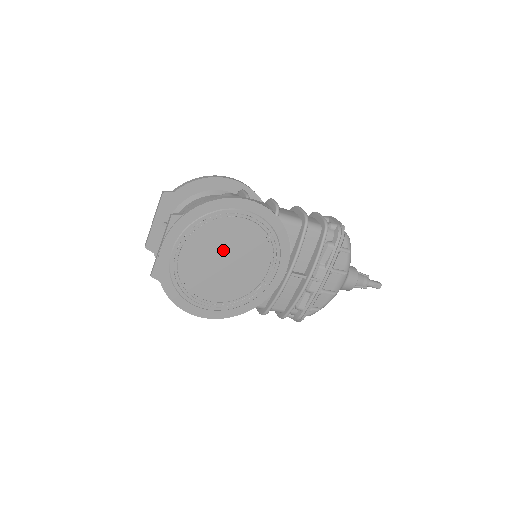
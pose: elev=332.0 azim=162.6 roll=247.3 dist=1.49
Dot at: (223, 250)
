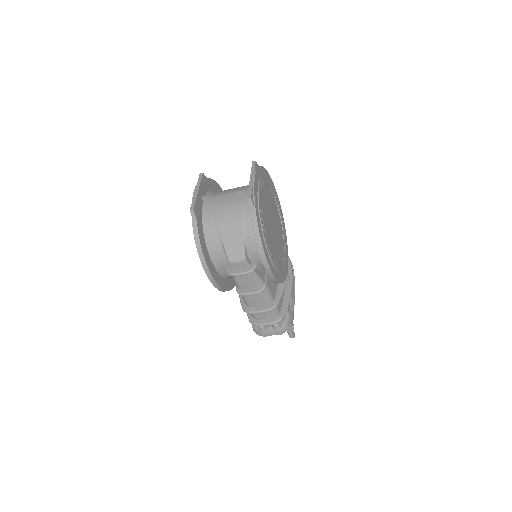
Dot at: (271, 212)
